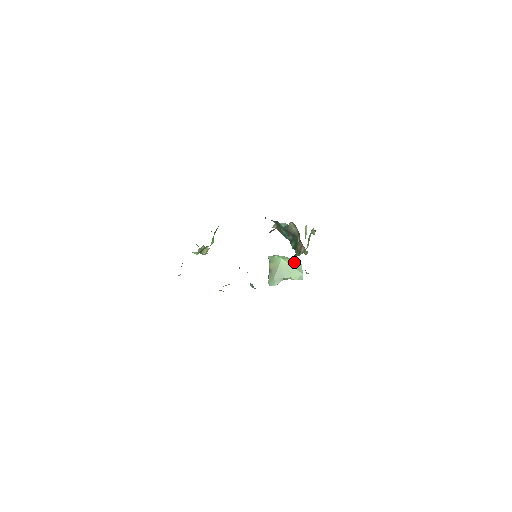
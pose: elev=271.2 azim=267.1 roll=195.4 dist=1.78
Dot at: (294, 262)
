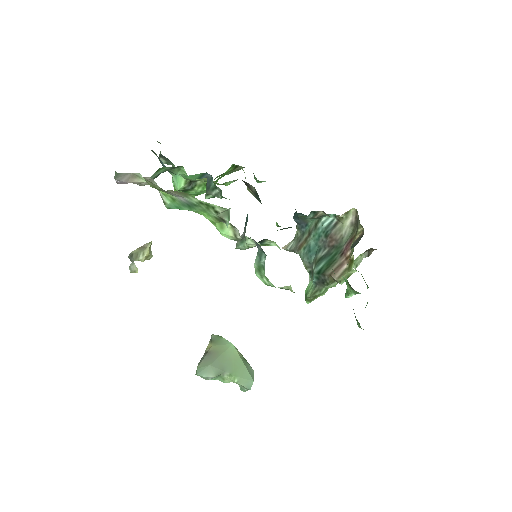
Dot at: (246, 360)
